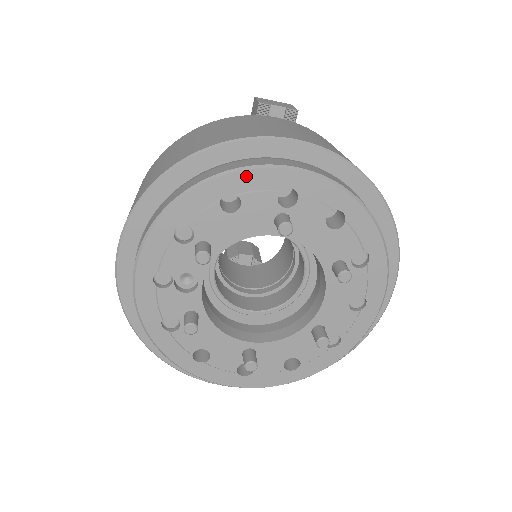
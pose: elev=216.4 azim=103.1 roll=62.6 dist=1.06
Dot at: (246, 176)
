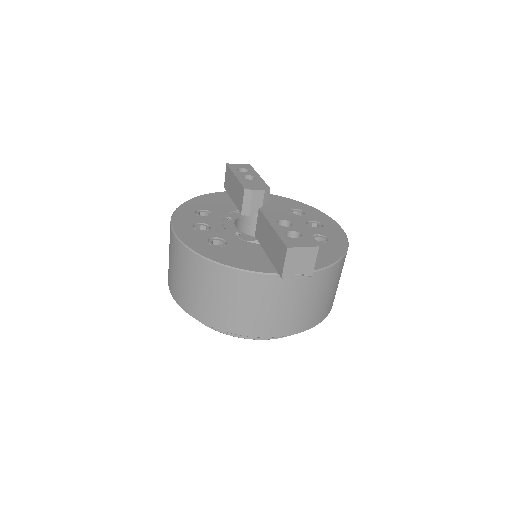
Dot at: occluded
